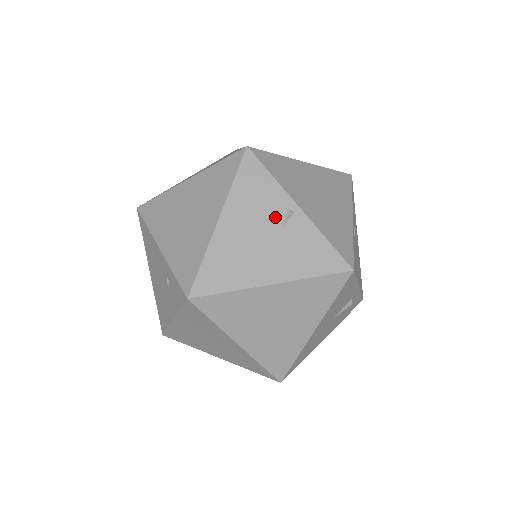
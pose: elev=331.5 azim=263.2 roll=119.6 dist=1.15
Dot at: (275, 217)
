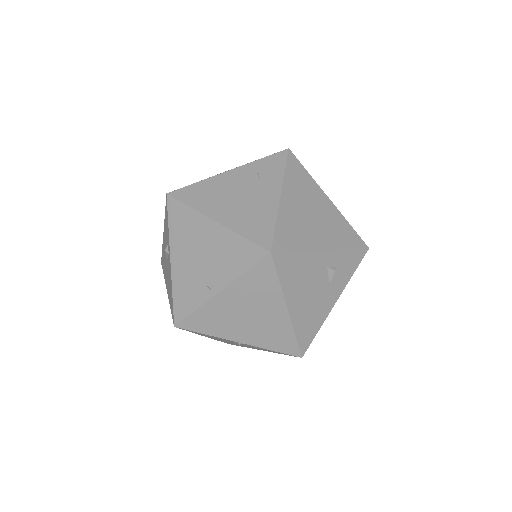
Dot at: occluded
